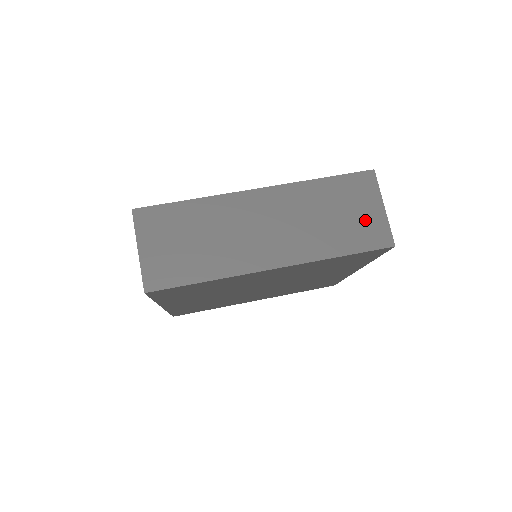
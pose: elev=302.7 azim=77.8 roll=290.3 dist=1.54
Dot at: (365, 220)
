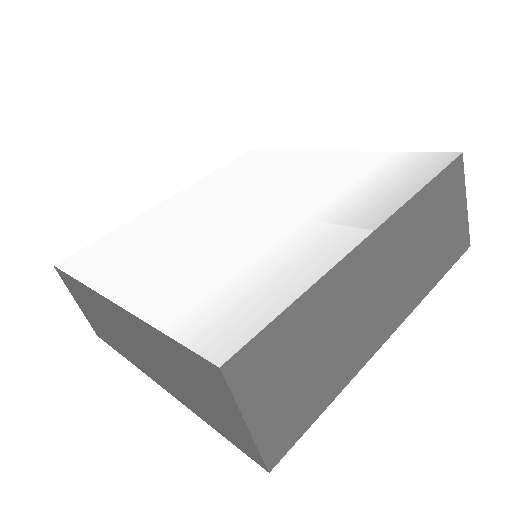
Dot at: (454, 227)
